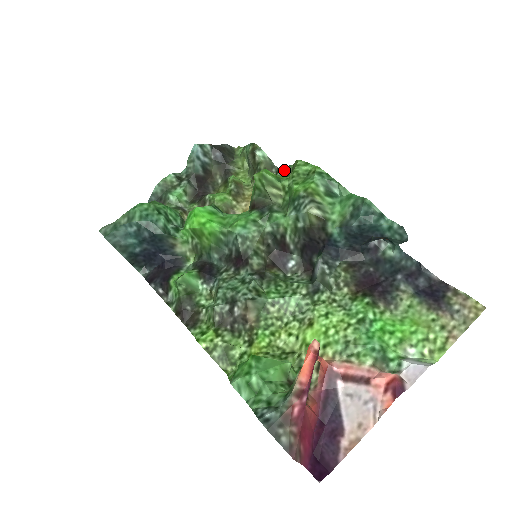
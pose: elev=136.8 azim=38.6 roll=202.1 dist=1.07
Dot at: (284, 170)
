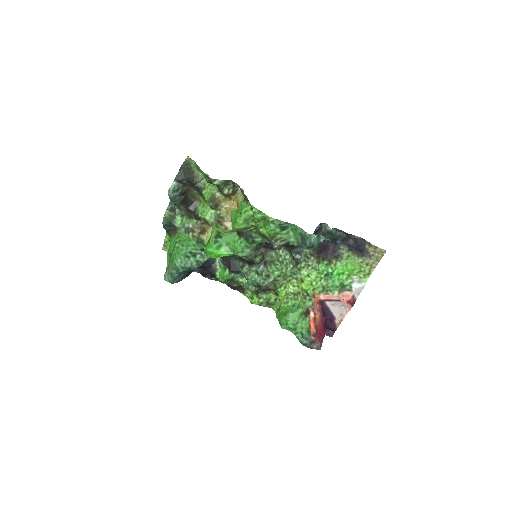
Dot at: occluded
